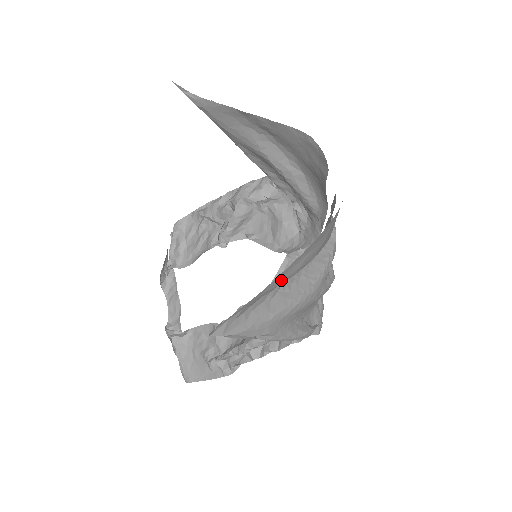
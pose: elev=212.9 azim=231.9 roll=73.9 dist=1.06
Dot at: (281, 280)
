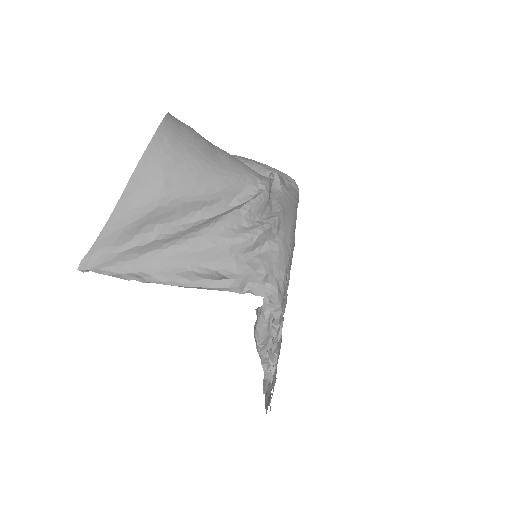
Dot at: (124, 219)
